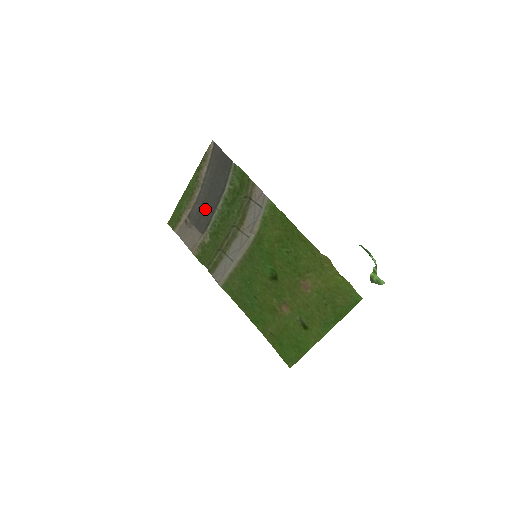
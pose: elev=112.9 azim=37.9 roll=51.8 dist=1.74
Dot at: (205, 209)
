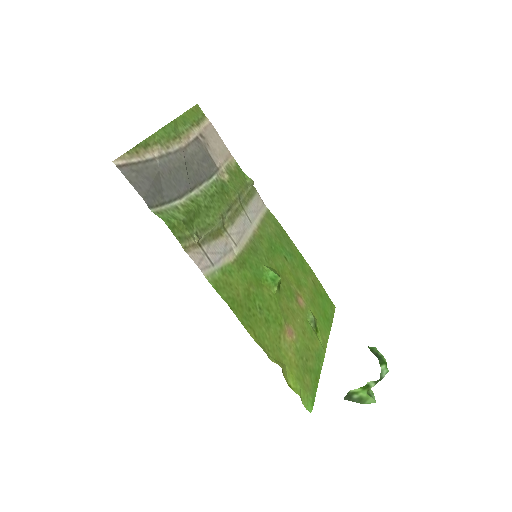
Dot at: (194, 167)
